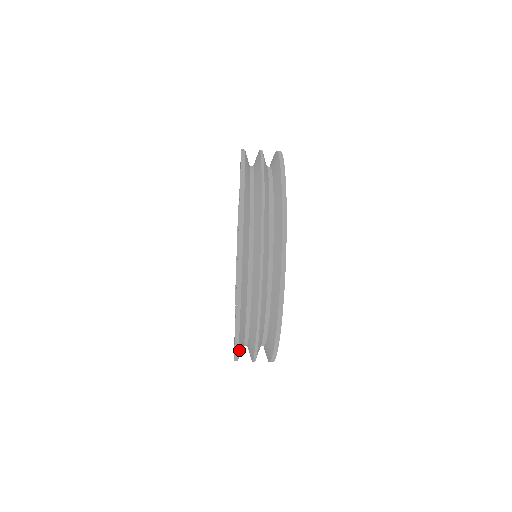
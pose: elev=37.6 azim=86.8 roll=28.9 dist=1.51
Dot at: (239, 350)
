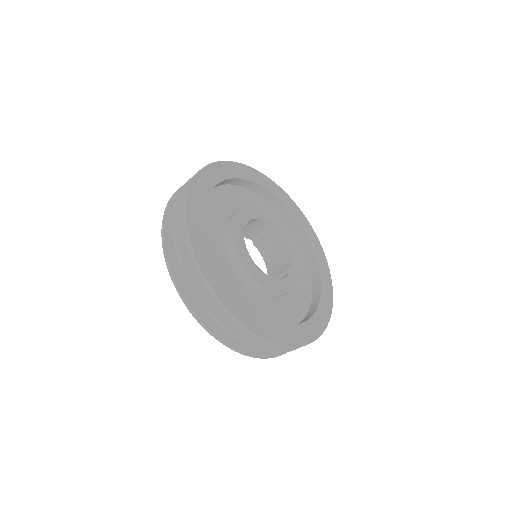
Dot at: (189, 301)
